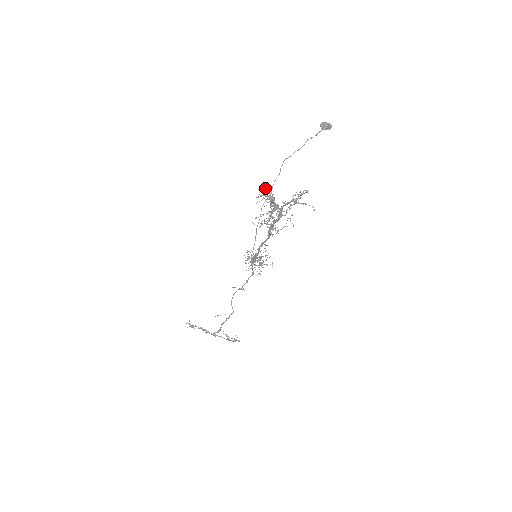
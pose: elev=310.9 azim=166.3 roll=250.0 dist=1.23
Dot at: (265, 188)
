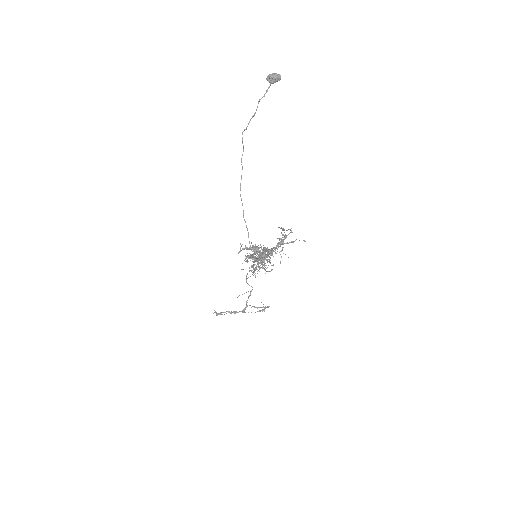
Dot at: (245, 248)
